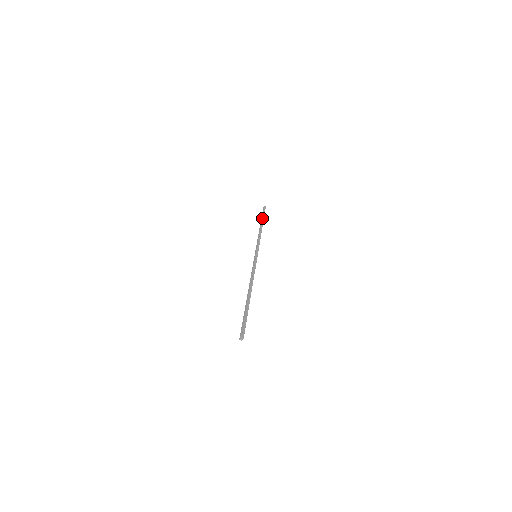
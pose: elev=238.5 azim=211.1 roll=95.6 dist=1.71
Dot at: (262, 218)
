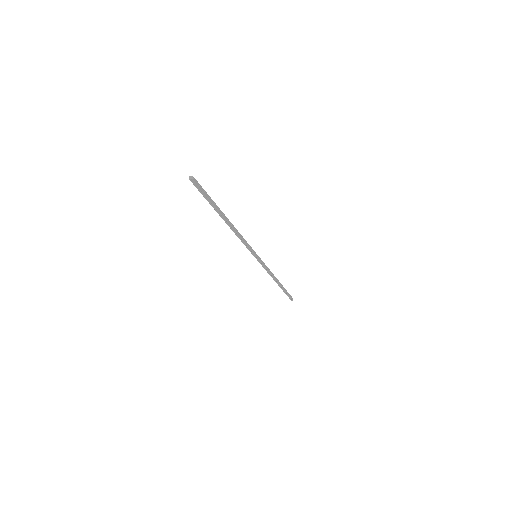
Dot at: occluded
